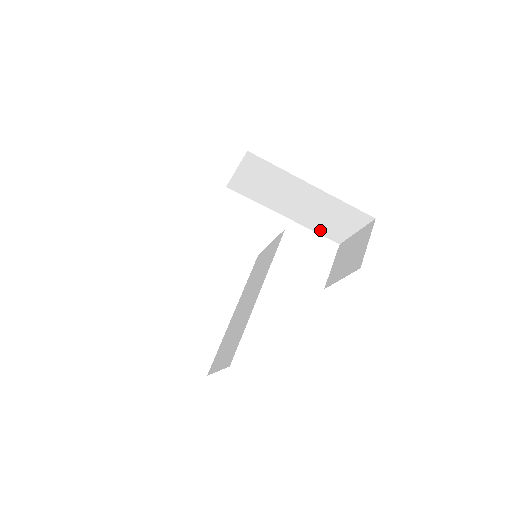
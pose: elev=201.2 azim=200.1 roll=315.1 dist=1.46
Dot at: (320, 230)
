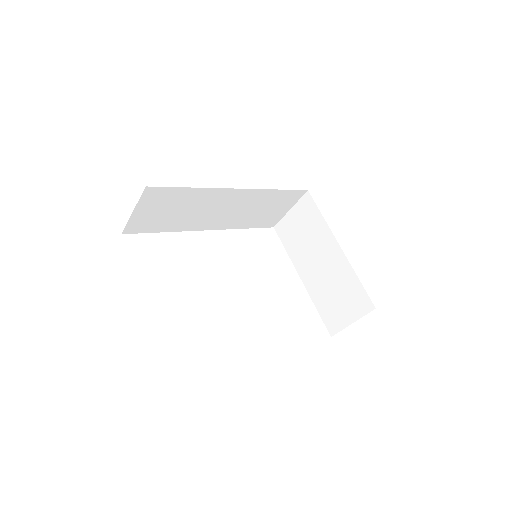
Dot at: (322, 309)
